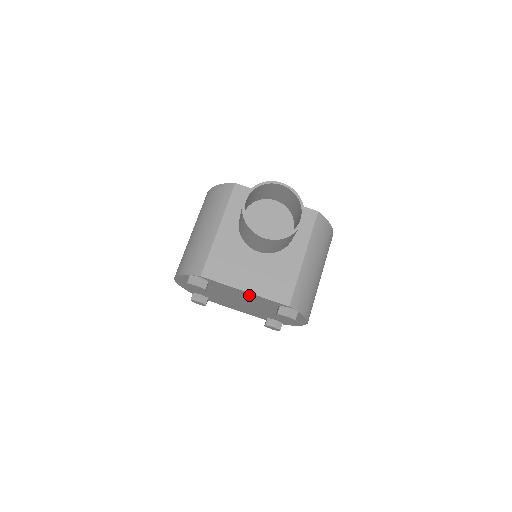
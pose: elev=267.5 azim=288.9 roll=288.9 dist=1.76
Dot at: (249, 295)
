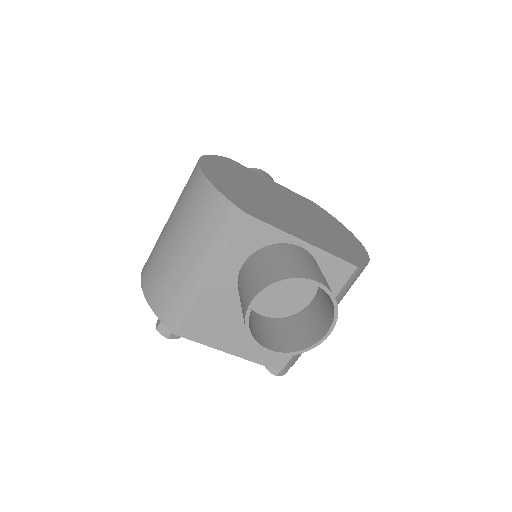
Dot at: occluded
